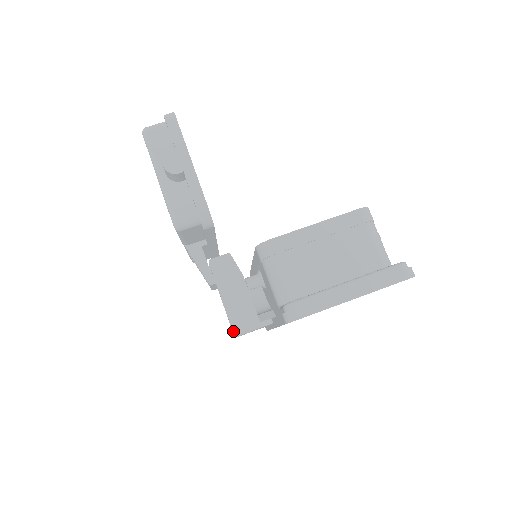
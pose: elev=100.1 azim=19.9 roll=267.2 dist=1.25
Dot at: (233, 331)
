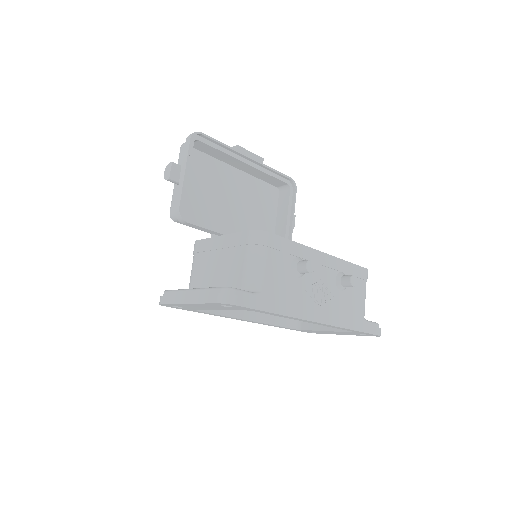
Dot at: occluded
